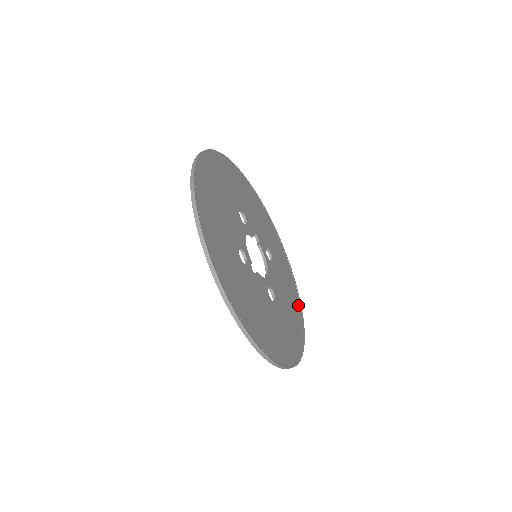
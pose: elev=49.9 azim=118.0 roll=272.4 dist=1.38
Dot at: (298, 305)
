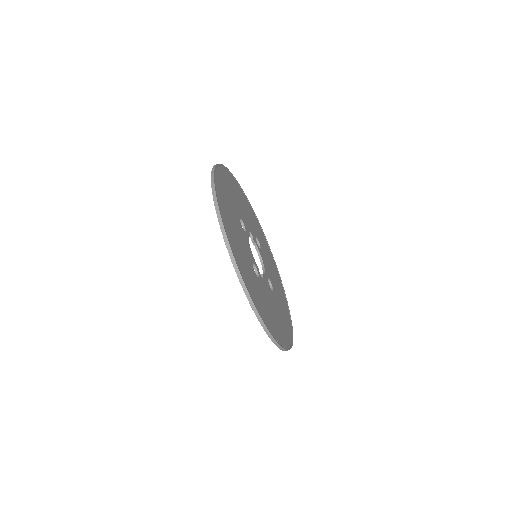
Dot at: (277, 271)
